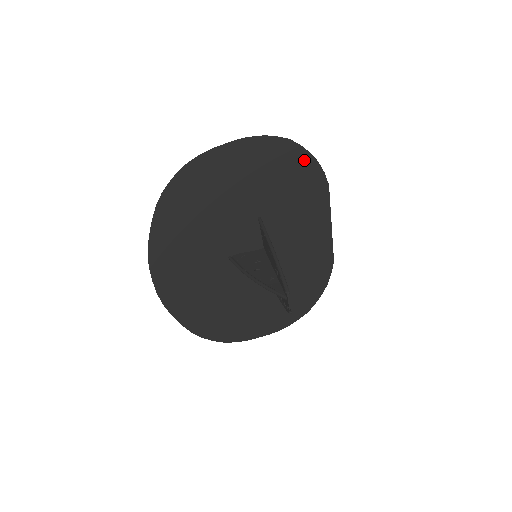
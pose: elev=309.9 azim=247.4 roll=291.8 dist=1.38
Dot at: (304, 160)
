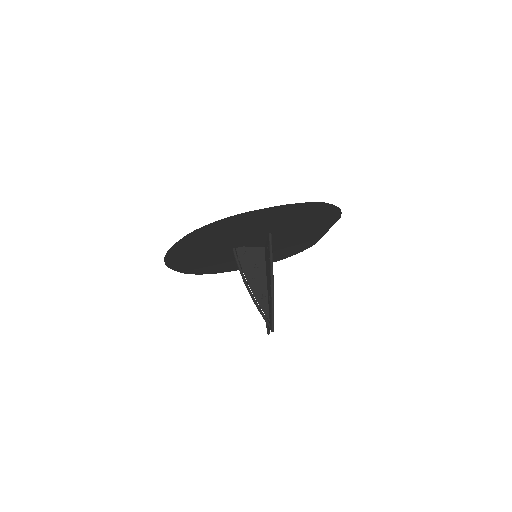
Dot at: (329, 210)
